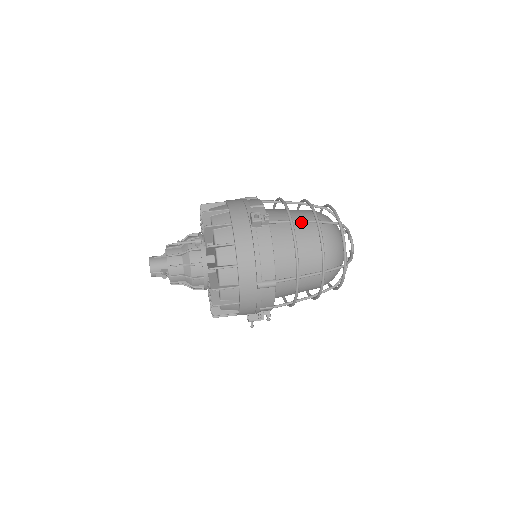
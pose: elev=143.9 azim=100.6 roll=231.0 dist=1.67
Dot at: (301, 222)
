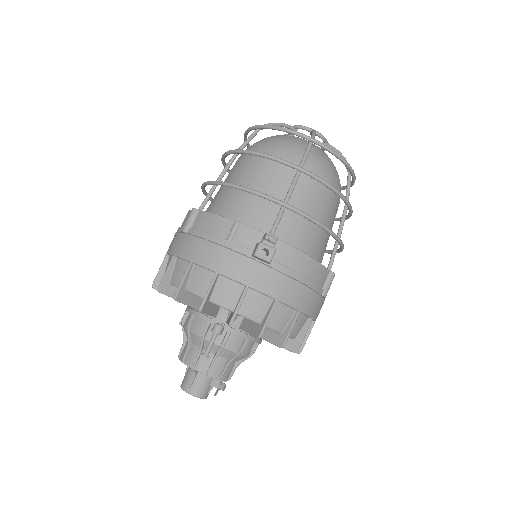
Dot at: occluded
